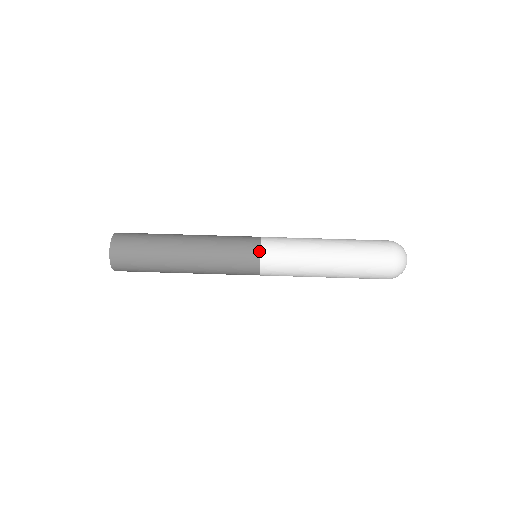
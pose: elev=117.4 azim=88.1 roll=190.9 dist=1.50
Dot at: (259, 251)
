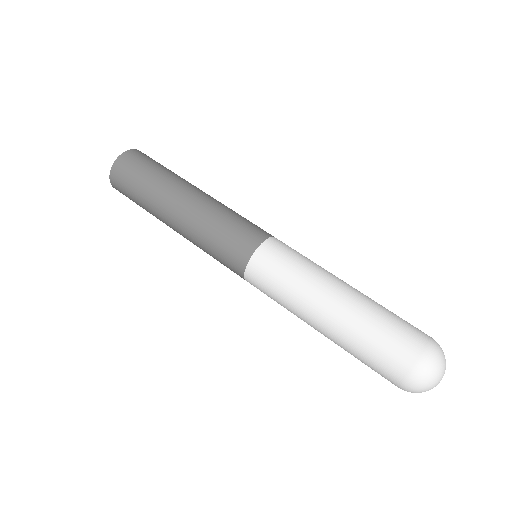
Dot at: (263, 240)
